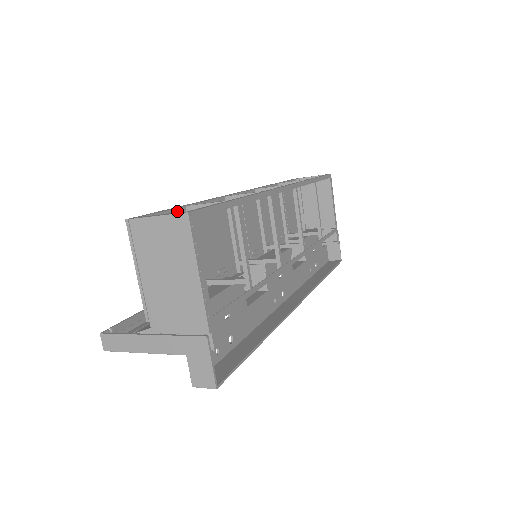
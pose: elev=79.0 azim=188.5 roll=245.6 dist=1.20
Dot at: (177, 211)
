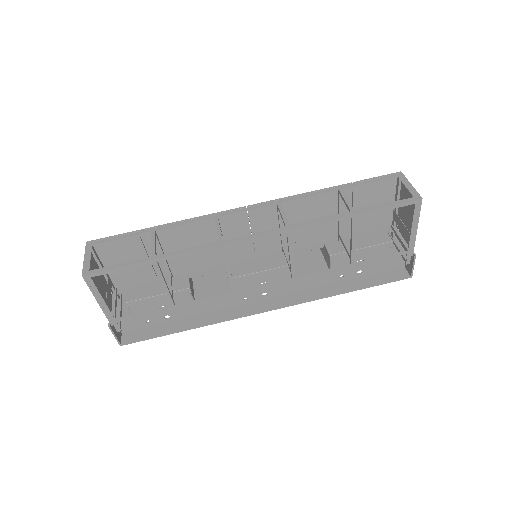
Dot at: (140, 234)
